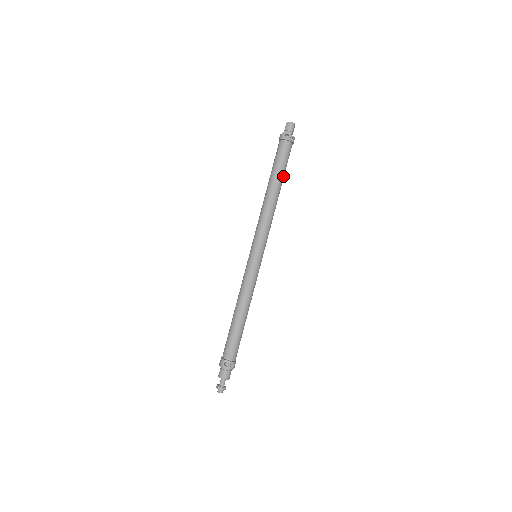
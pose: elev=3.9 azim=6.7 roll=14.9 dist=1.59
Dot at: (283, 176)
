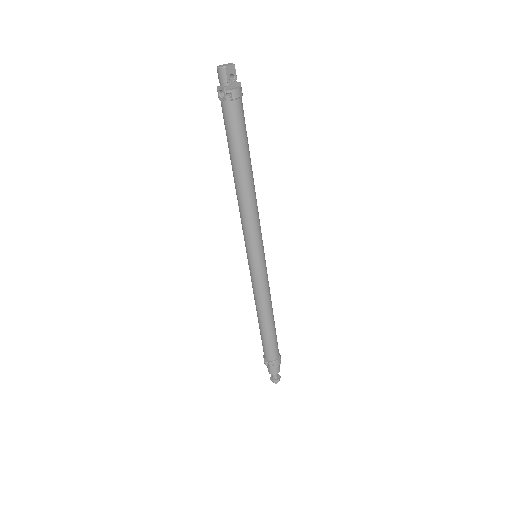
Dot at: (243, 153)
